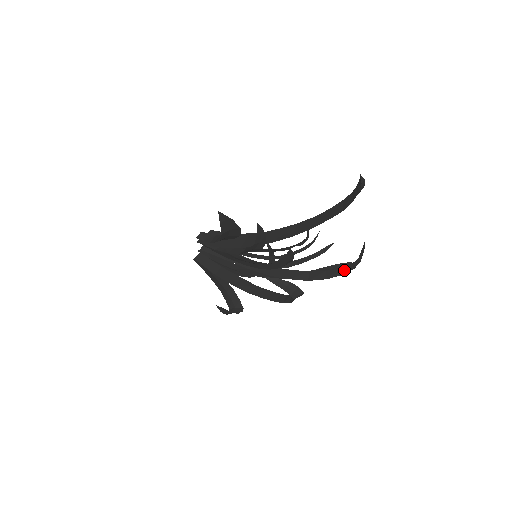
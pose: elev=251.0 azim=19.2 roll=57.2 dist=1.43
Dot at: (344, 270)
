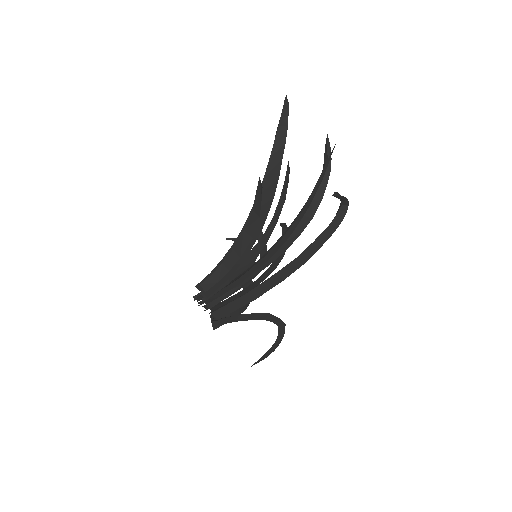
Dot at: (324, 181)
